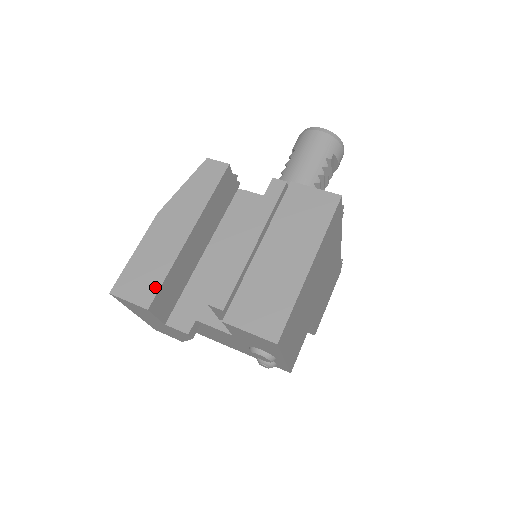
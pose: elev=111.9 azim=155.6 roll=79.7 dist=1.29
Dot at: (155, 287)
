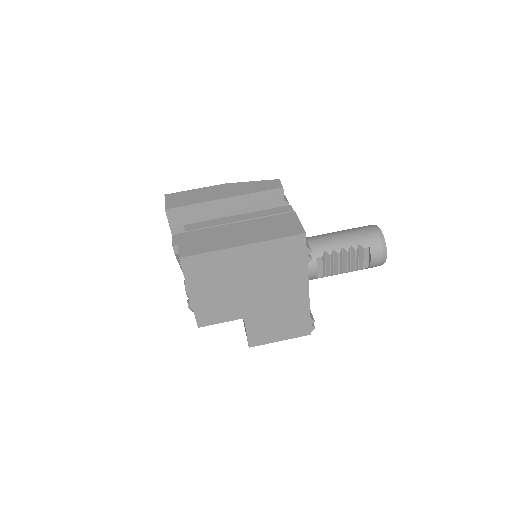
Dot at: (180, 205)
